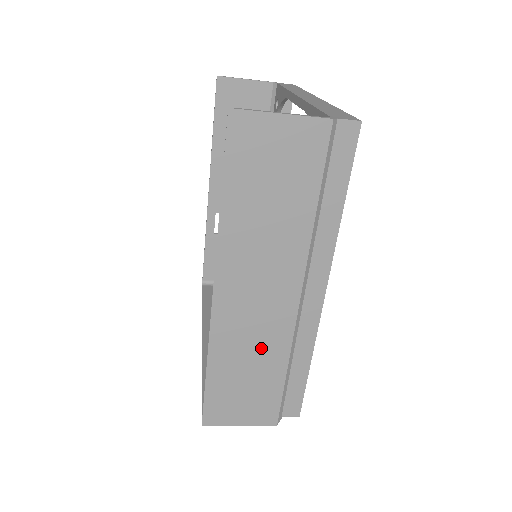
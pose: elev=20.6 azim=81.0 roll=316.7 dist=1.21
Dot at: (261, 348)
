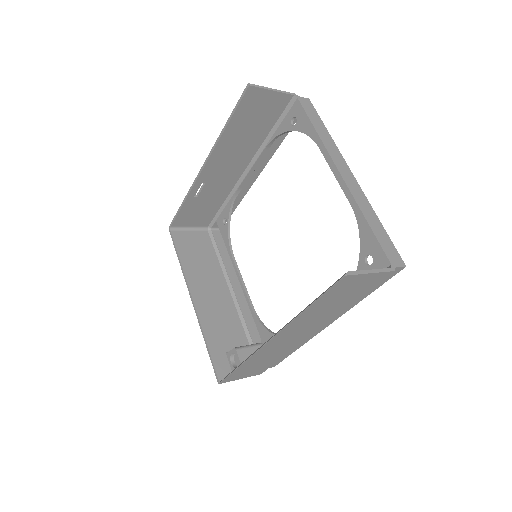
Dot at: (278, 352)
